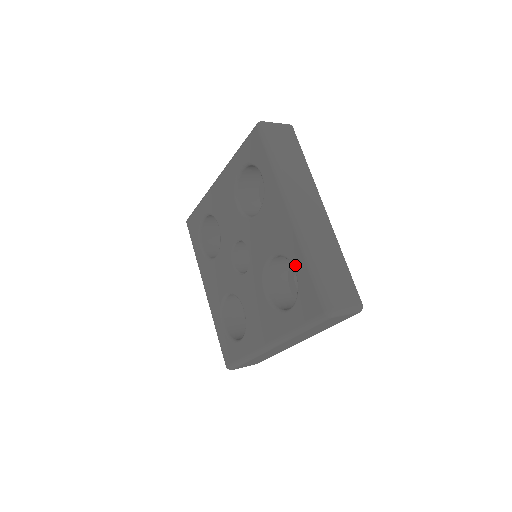
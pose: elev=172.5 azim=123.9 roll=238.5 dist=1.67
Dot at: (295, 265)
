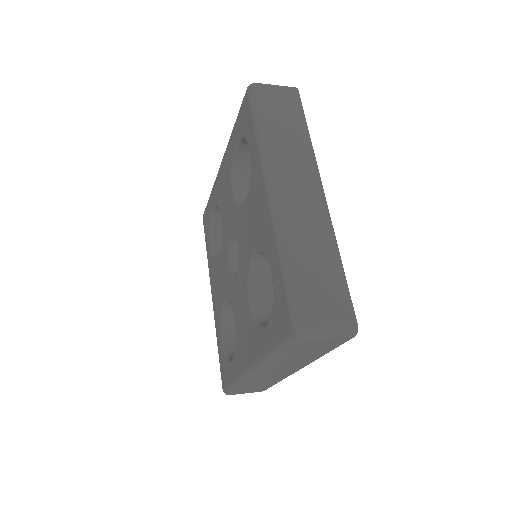
Dot at: (271, 265)
